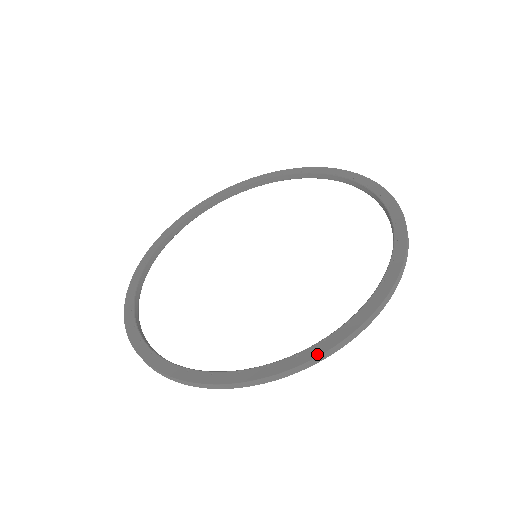
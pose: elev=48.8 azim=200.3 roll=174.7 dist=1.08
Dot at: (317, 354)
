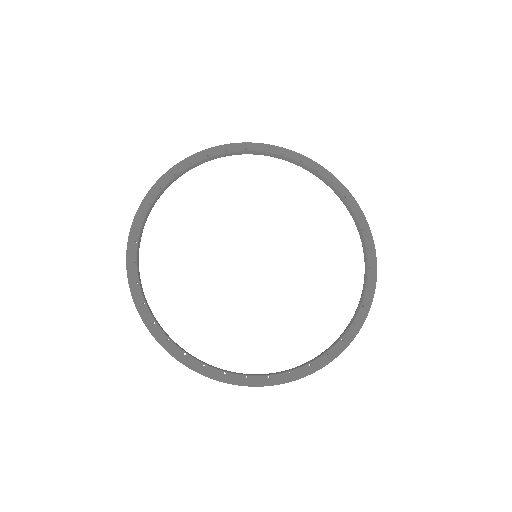
Dot at: (282, 382)
